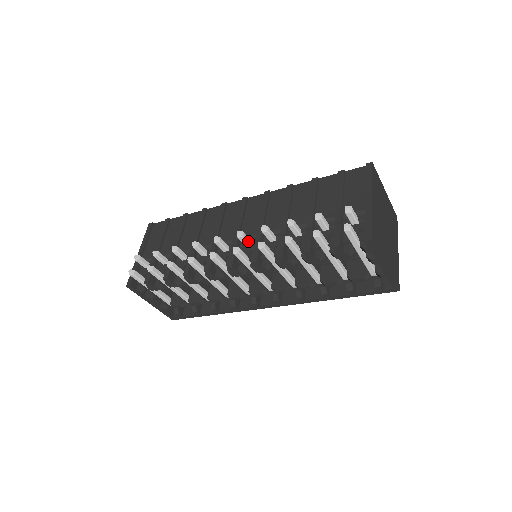
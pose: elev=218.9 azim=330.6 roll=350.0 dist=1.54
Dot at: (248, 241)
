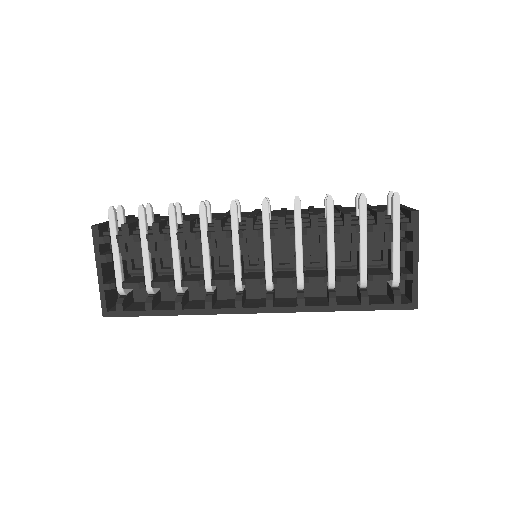
Dot at: (270, 214)
